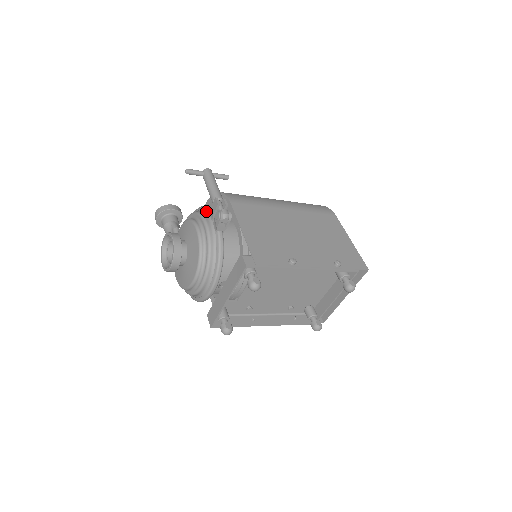
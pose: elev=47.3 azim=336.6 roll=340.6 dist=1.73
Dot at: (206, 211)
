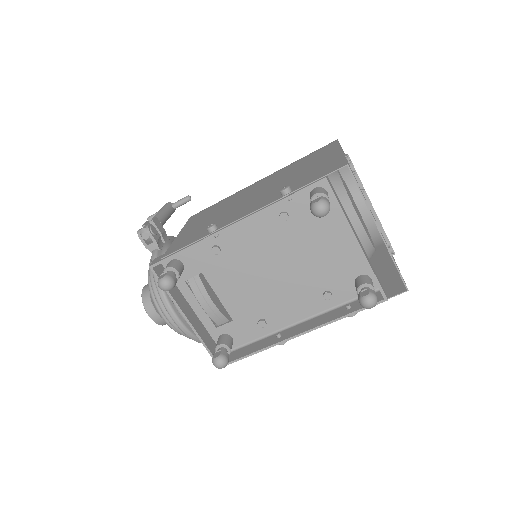
Dot at: occluded
